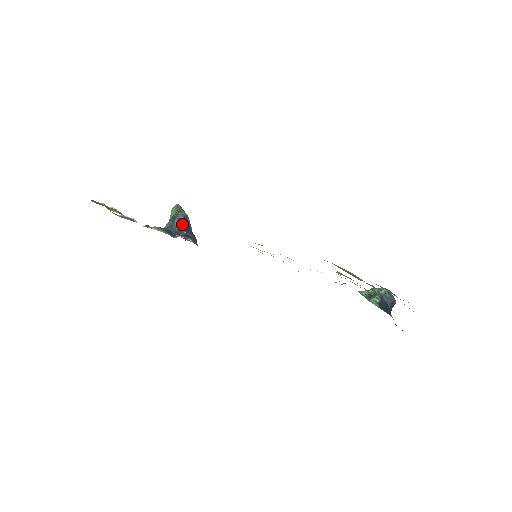
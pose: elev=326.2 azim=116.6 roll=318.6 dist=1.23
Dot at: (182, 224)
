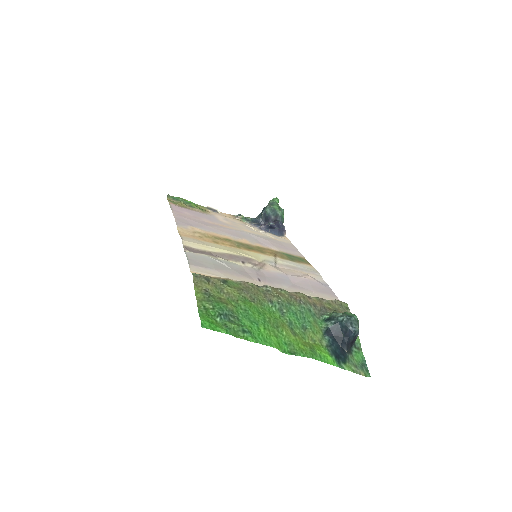
Dot at: (268, 216)
